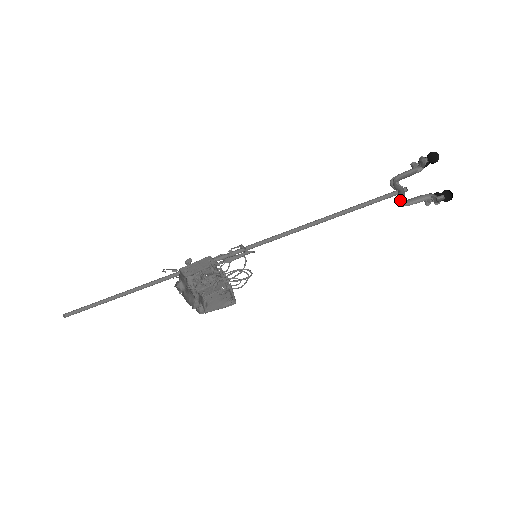
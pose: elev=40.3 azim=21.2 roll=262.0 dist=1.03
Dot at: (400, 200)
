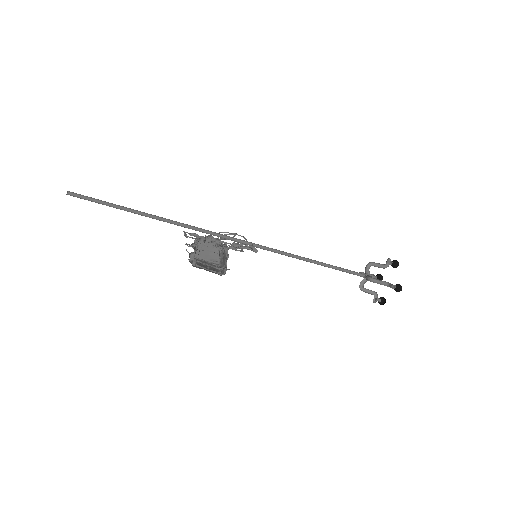
Dot at: (361, 282)
